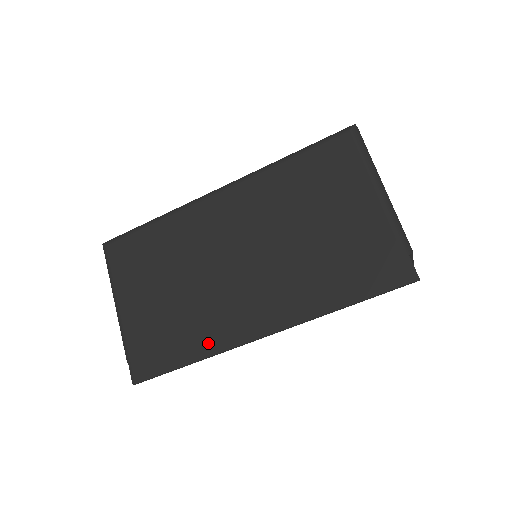
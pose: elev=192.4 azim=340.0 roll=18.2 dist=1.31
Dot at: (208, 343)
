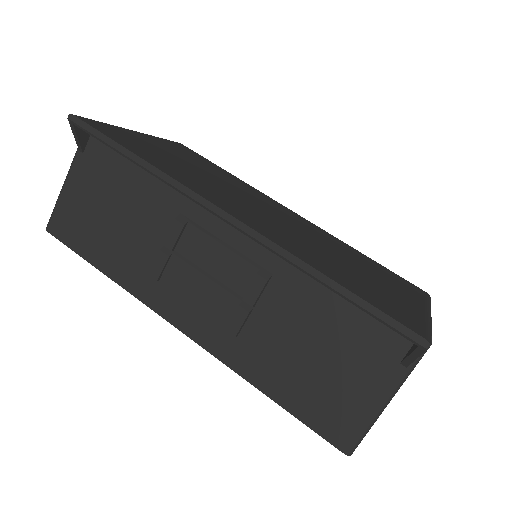
Dot at: (174, 174)
